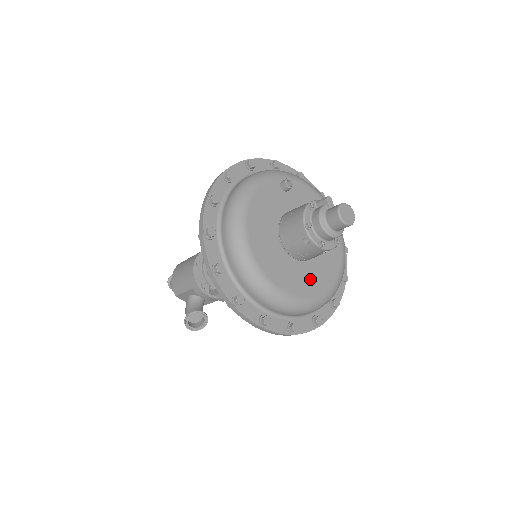
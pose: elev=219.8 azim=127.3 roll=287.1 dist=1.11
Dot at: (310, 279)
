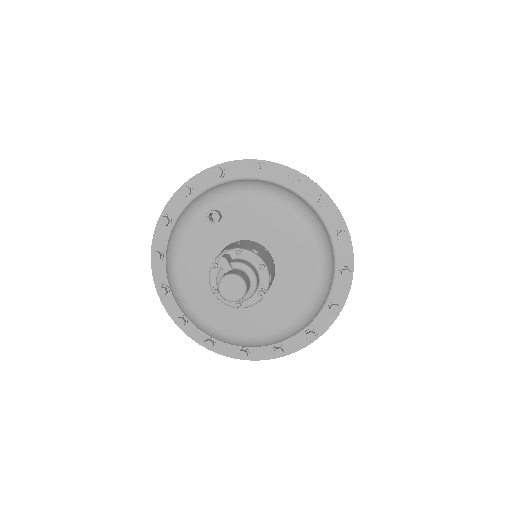
Dot at: (271, 312)
